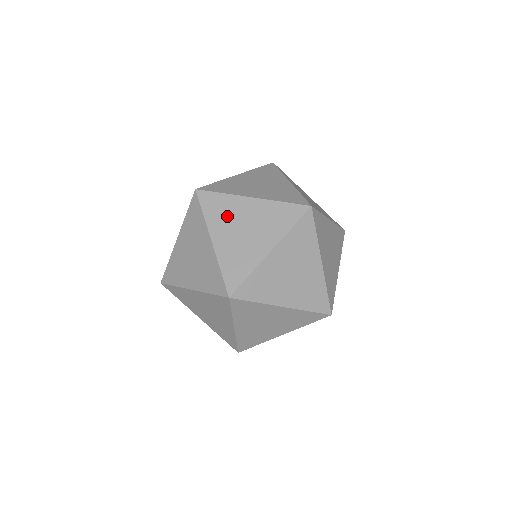
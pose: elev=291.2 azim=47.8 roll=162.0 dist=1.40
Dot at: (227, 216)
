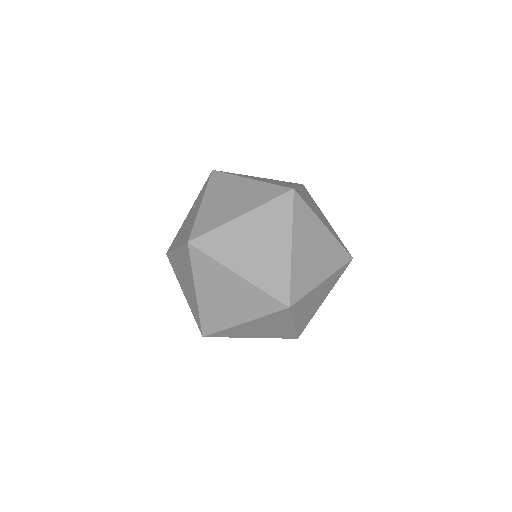
Dot at: (234, 245)
